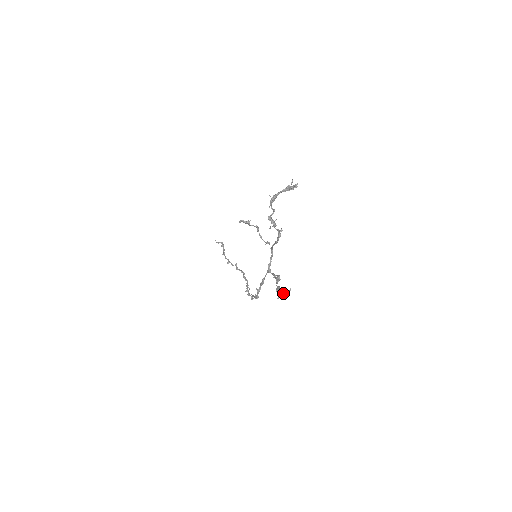
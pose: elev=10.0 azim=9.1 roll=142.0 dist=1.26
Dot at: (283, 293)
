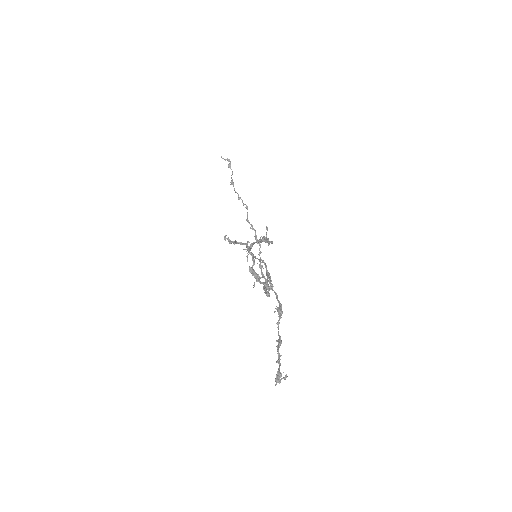
Dot at: (279, 380)
